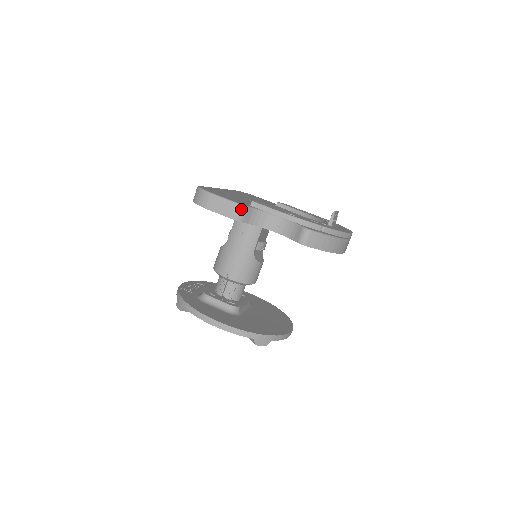
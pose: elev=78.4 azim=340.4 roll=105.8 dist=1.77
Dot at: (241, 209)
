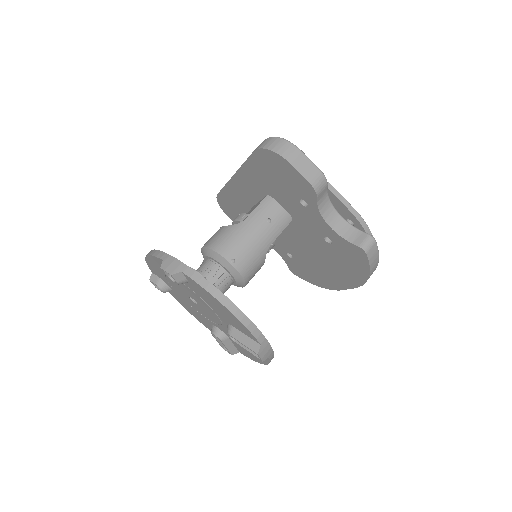
Dot at: (324, 181)
